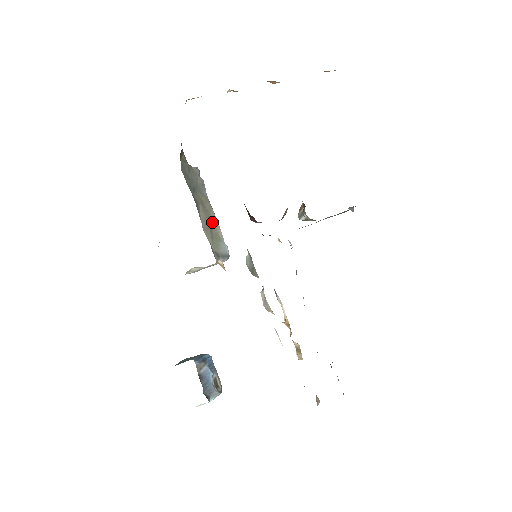
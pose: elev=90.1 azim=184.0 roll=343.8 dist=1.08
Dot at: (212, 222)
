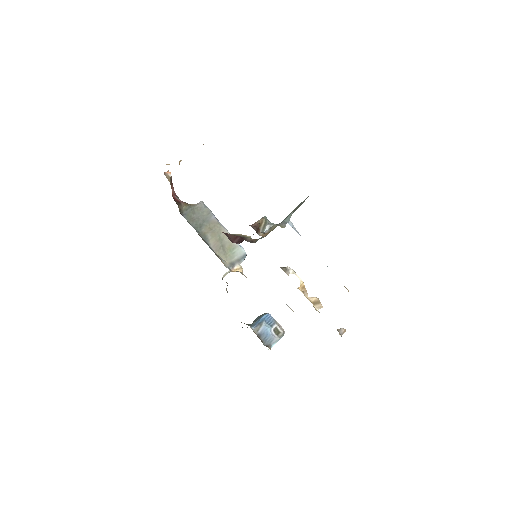
Dot at: (224, 238)
